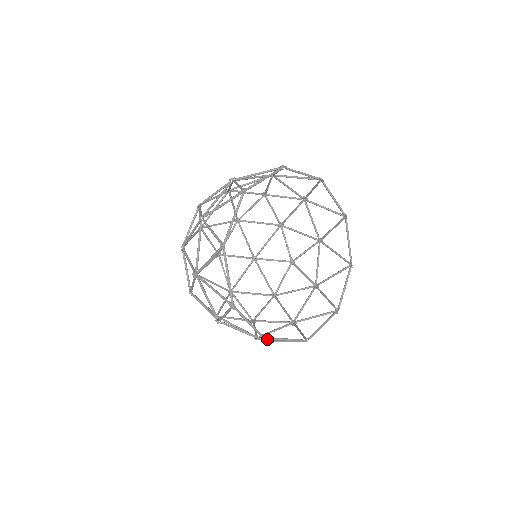
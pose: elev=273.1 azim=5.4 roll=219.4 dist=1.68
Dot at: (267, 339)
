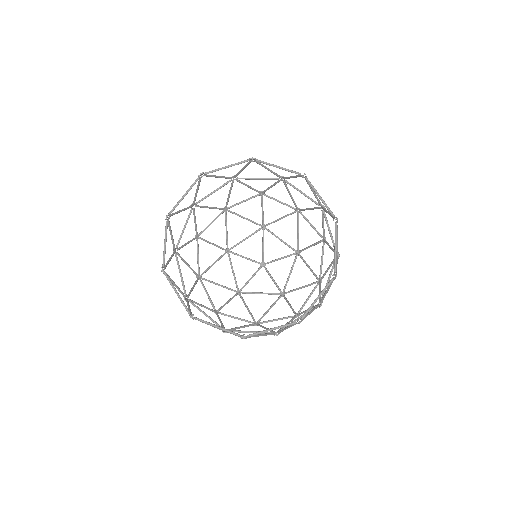
Dot at: (242, 335)
